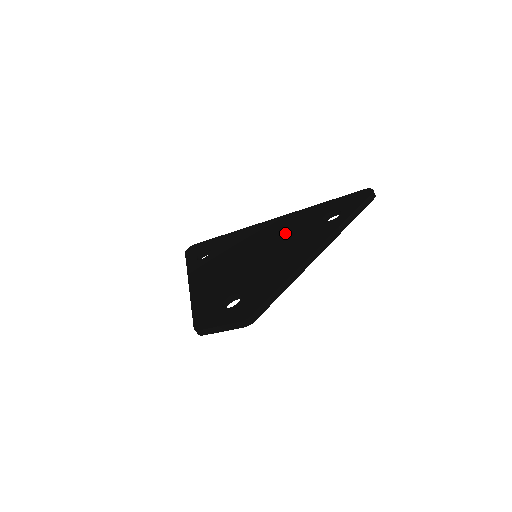
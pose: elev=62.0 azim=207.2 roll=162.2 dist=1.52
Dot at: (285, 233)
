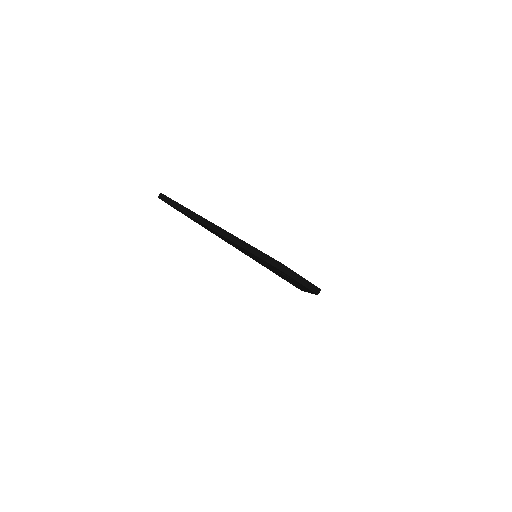
Dot at: occluded
